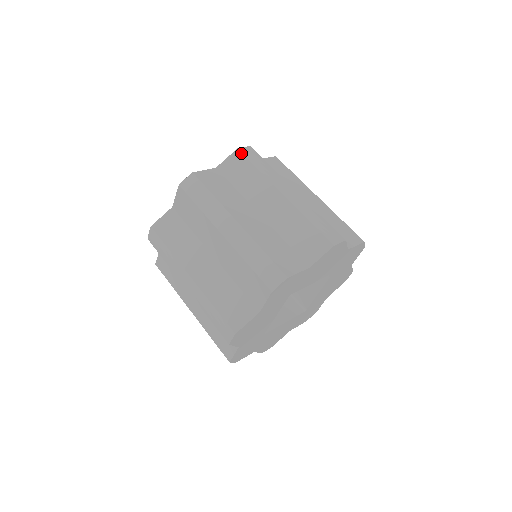
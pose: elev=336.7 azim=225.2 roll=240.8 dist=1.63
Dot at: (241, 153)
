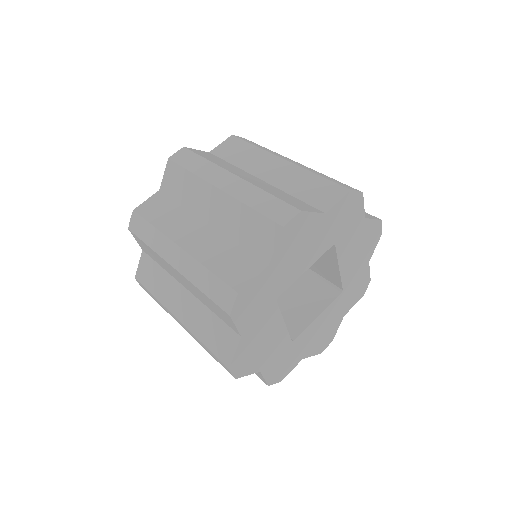
Dot at: (172, 162)
